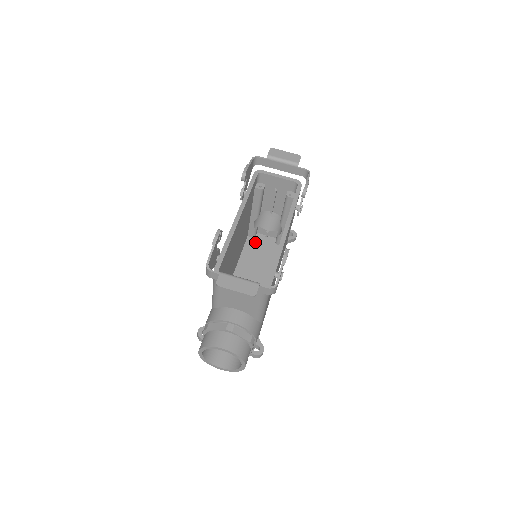
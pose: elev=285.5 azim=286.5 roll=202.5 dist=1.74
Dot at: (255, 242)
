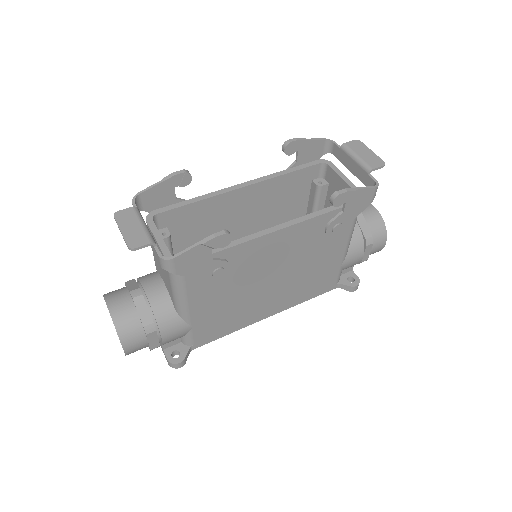
Dot at: occluded
